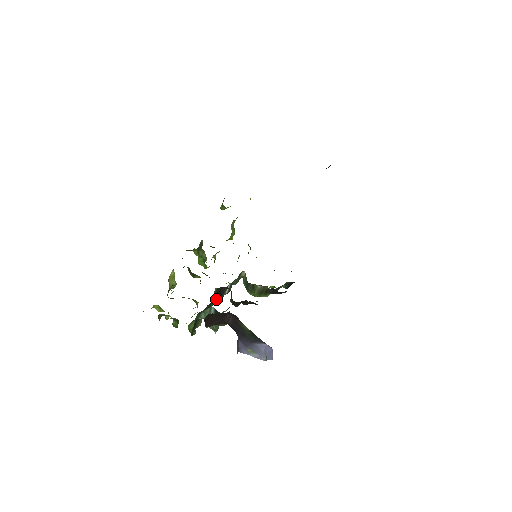
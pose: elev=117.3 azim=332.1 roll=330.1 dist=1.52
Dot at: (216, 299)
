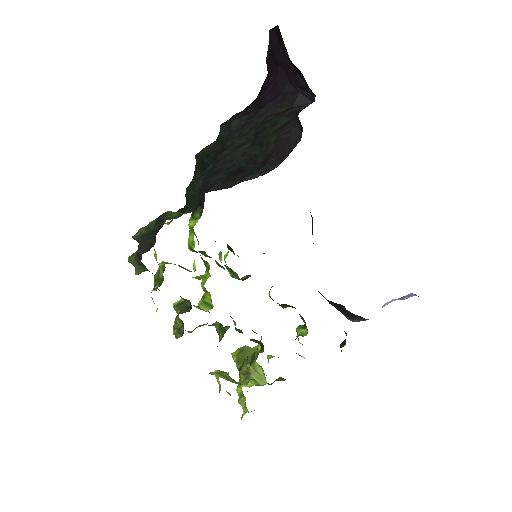
Dot at: occluded
